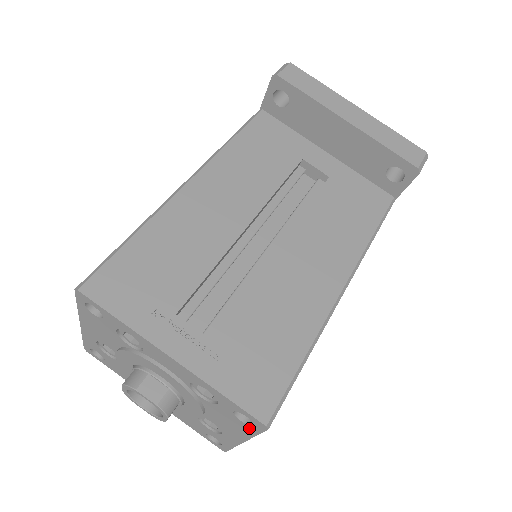
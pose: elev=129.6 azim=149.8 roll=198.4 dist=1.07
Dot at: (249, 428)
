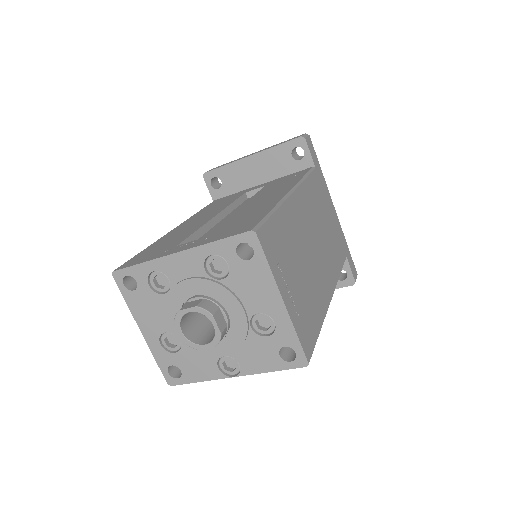
Dot at: (258, 260)
